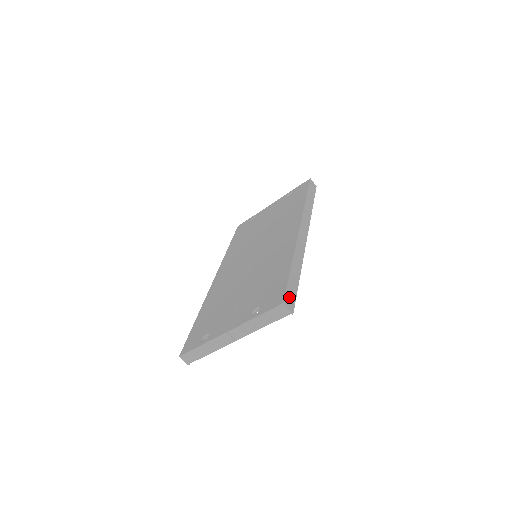
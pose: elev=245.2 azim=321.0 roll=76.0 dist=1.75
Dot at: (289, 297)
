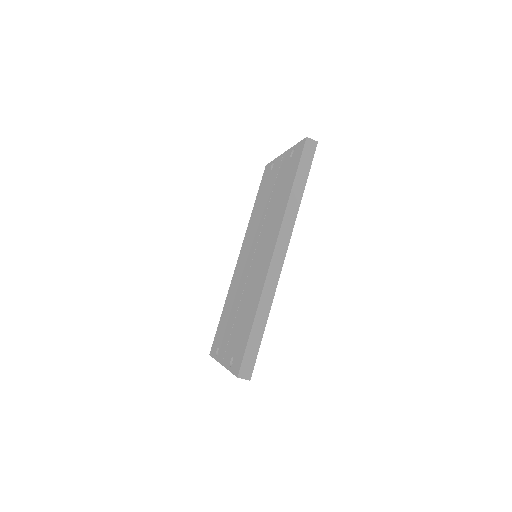
Dot at: (246, 365)
